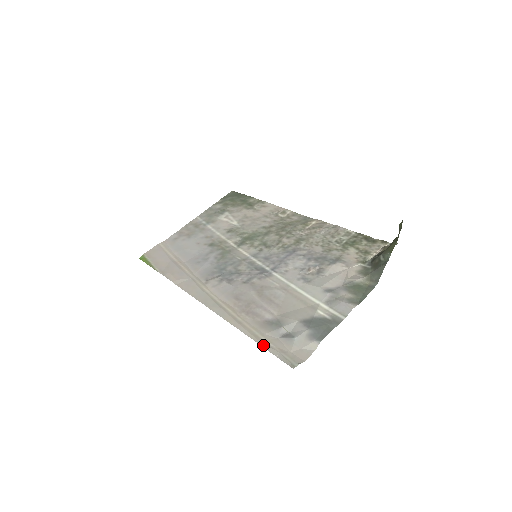
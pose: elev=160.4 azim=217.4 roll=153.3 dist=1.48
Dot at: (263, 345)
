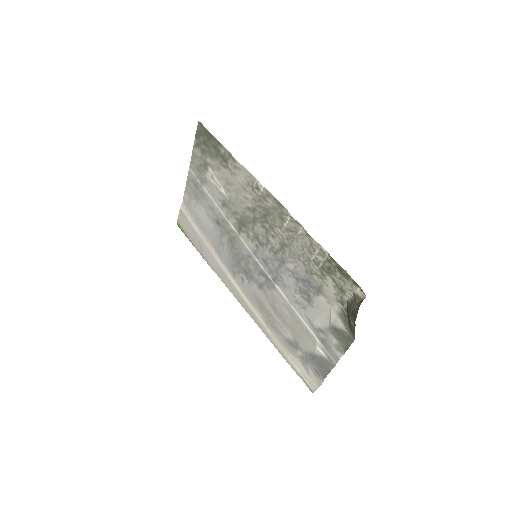
Dot at: (290, 365)
